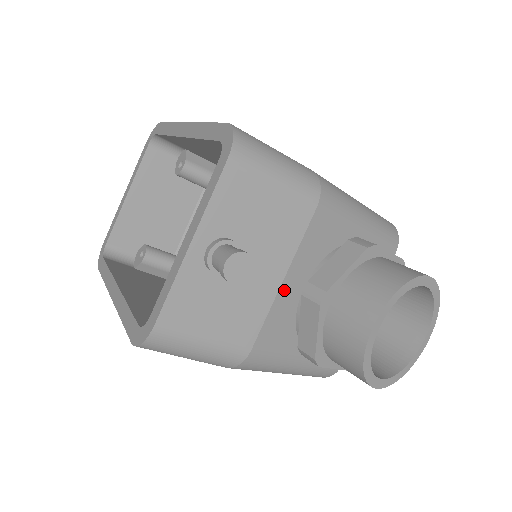
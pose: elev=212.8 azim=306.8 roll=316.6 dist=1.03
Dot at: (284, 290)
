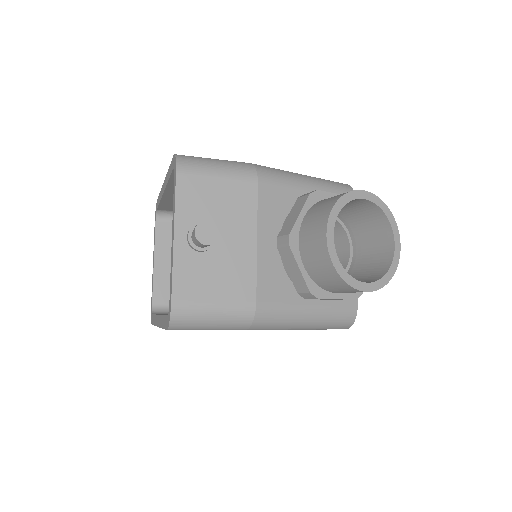
Dot at: (262, 249)
